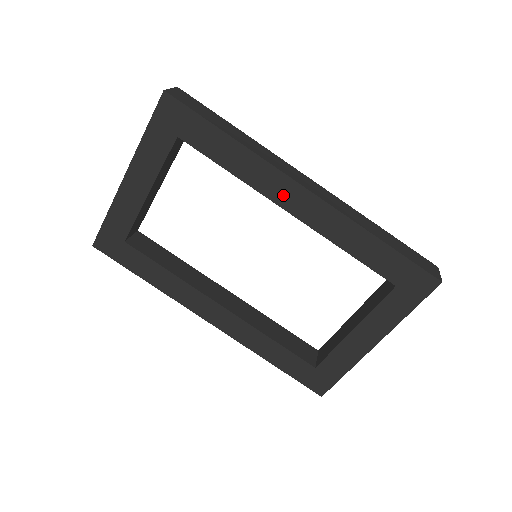
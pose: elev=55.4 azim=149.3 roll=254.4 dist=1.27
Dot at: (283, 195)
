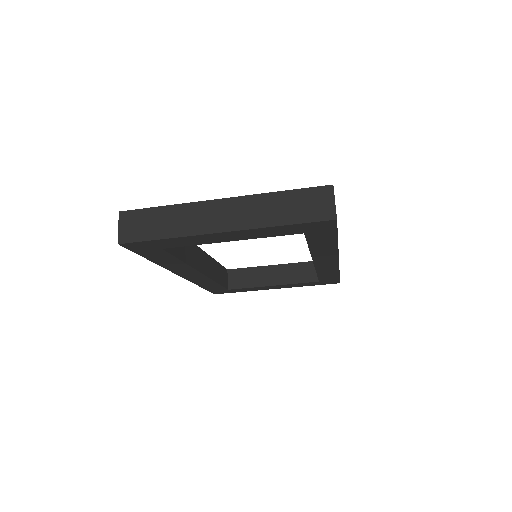
Dot at: (323, 259)
